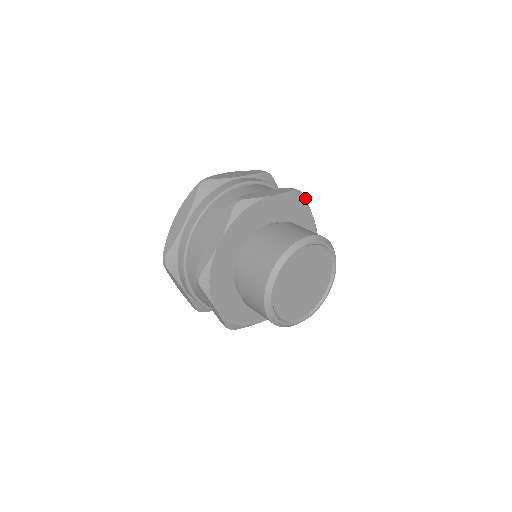
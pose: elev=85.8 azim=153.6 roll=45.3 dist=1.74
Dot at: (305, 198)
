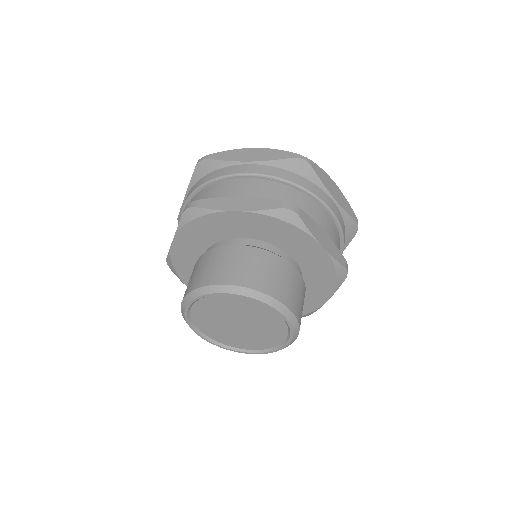
Dot at: (302, 220)
